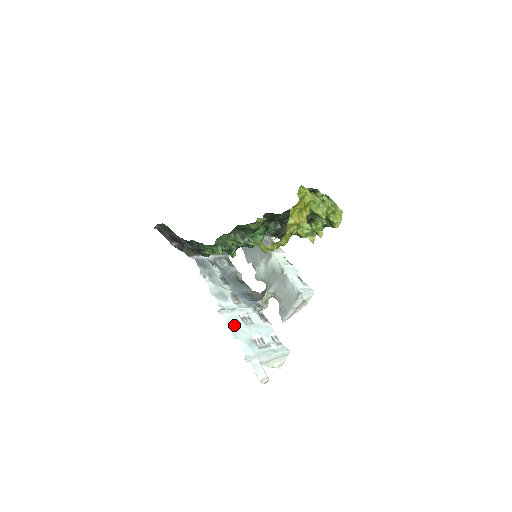
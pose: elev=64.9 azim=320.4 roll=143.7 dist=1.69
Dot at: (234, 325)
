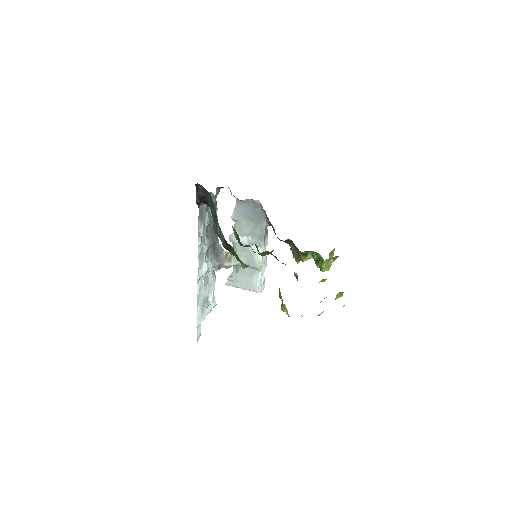
Dot at: (200, 290)
